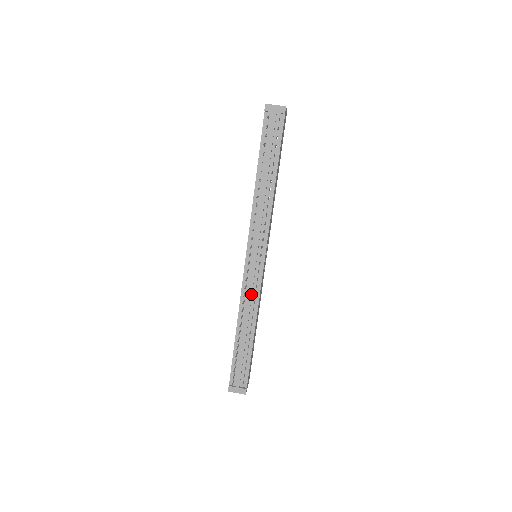
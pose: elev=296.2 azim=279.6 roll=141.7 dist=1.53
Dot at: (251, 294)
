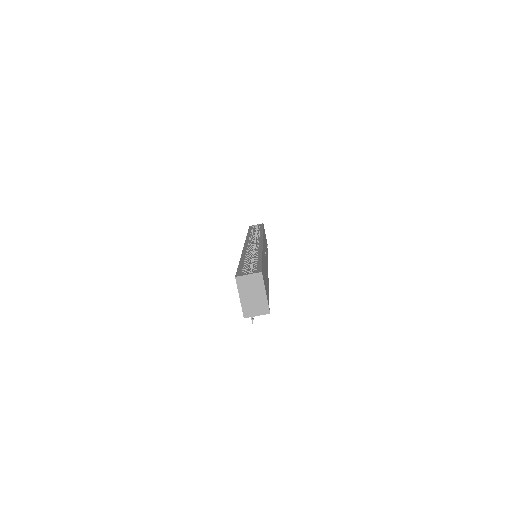
Dot at: occluded
